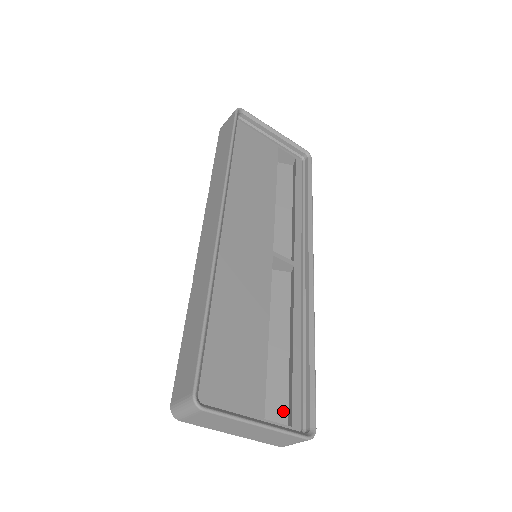
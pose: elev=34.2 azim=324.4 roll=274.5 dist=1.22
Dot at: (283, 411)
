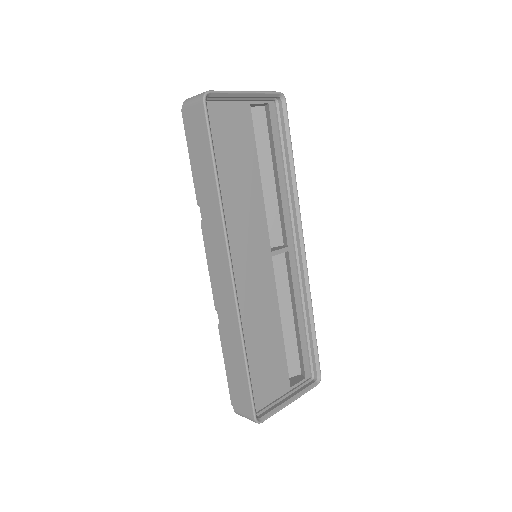
Dot at: (296, 364)
